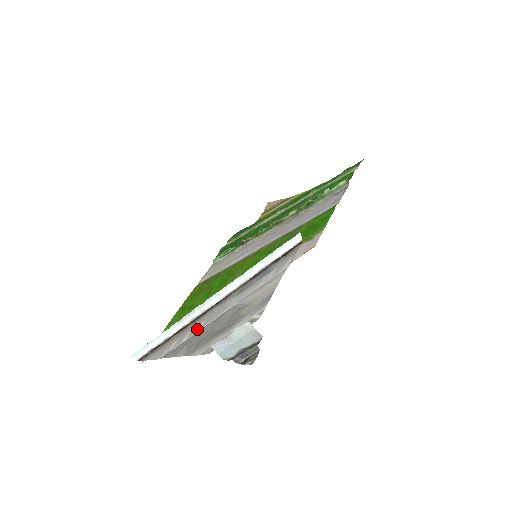
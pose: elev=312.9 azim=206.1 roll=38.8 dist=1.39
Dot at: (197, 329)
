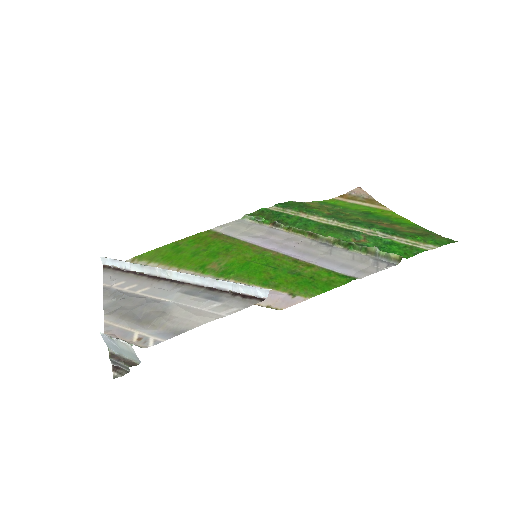
Dot at: (138, 290)
